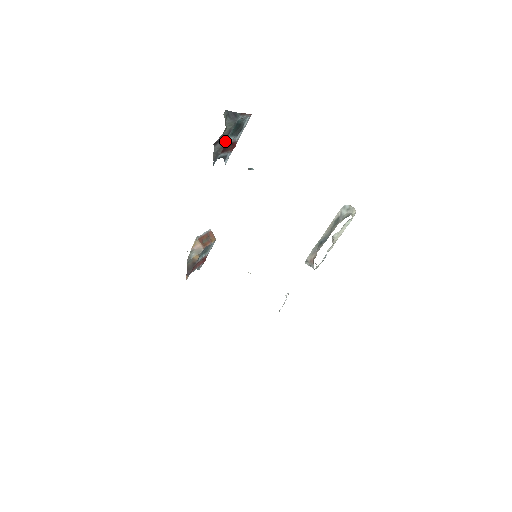
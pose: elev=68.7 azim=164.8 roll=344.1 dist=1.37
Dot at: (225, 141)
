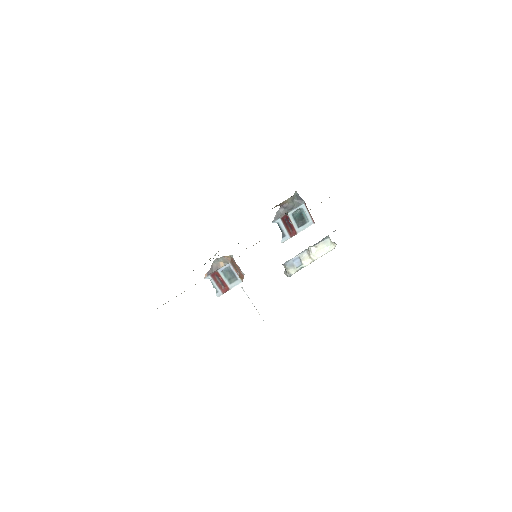
Dot at: occluded
